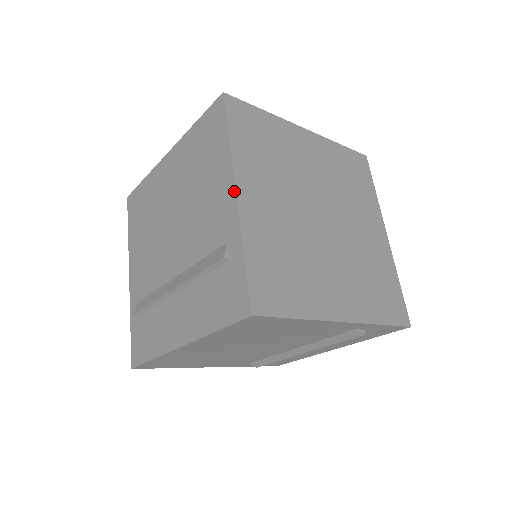
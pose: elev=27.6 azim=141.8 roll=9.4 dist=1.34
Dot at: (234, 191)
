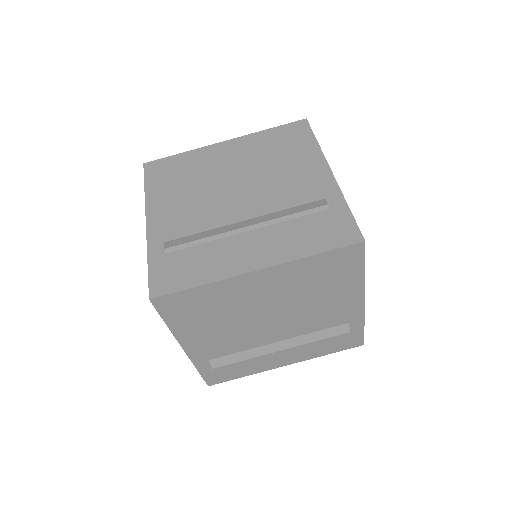
Dot at: (330, 170)
